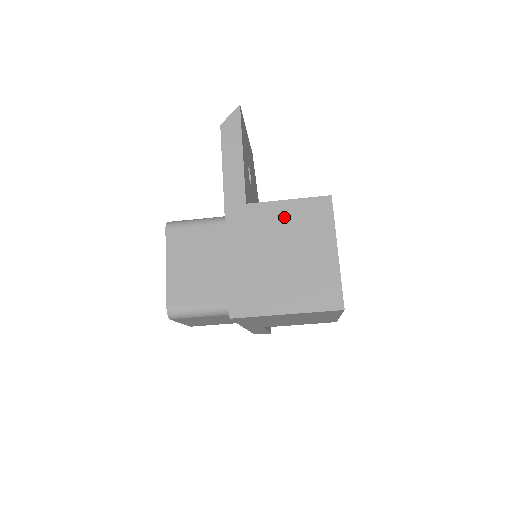
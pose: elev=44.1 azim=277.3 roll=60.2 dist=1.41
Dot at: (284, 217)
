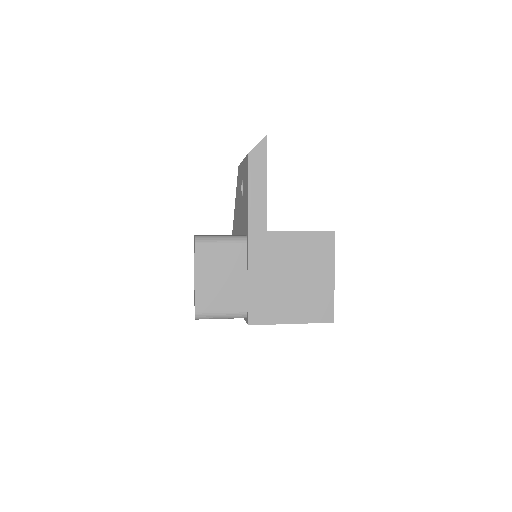
Dot at: (296, 246)
